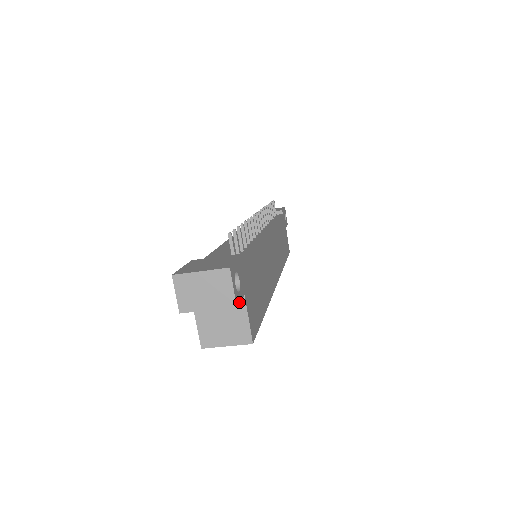
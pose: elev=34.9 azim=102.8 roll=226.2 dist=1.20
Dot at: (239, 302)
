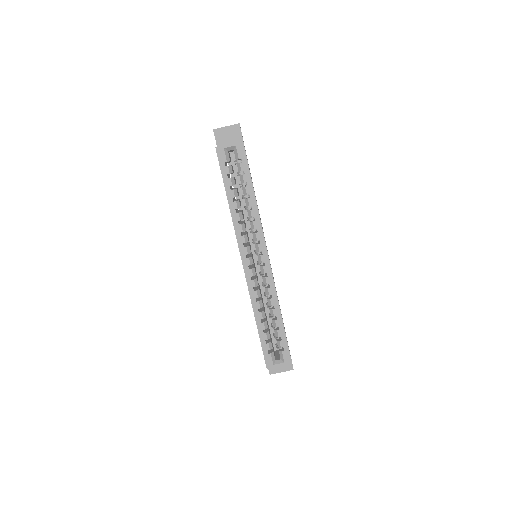
Dot at: occluded
